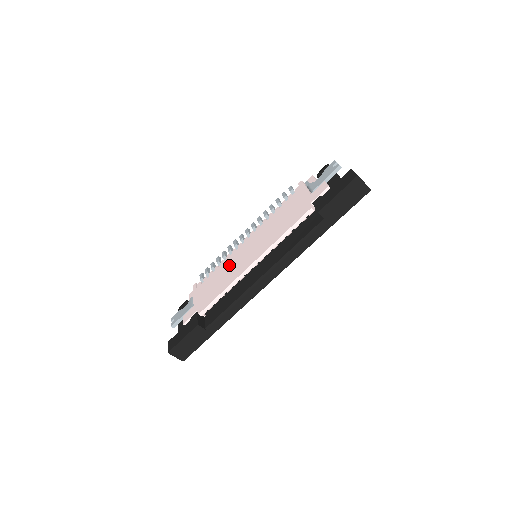
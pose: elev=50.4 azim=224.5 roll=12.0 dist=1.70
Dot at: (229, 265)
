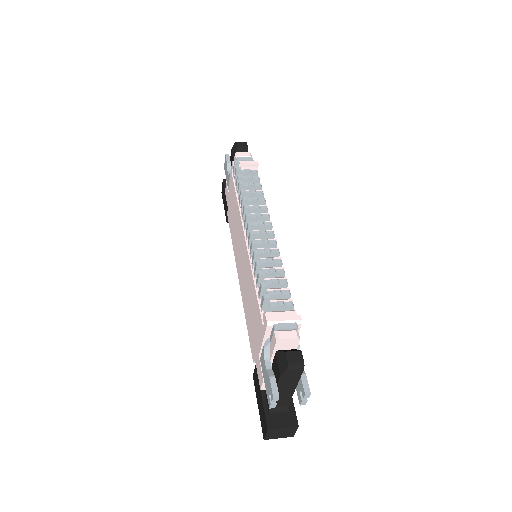
Dot at: (237, 228)
